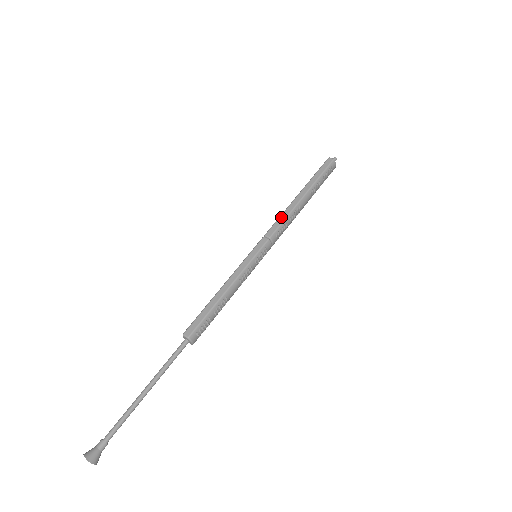
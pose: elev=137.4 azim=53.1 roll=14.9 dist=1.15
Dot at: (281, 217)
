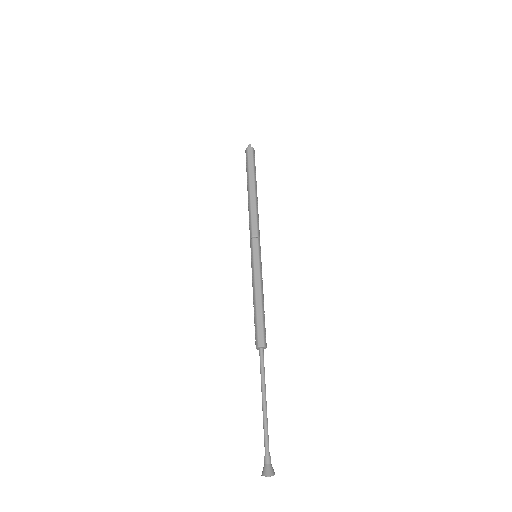
Dot at: (252, 215)
